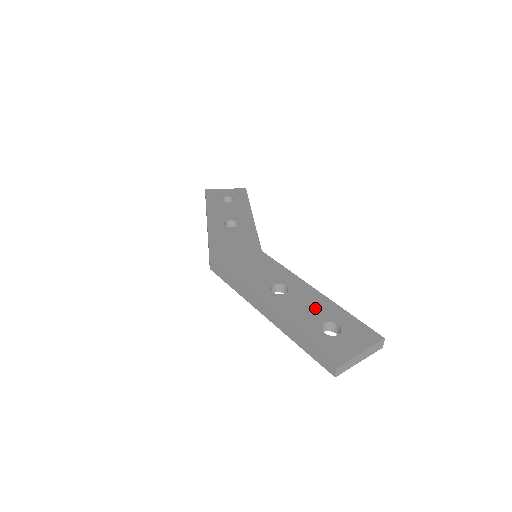
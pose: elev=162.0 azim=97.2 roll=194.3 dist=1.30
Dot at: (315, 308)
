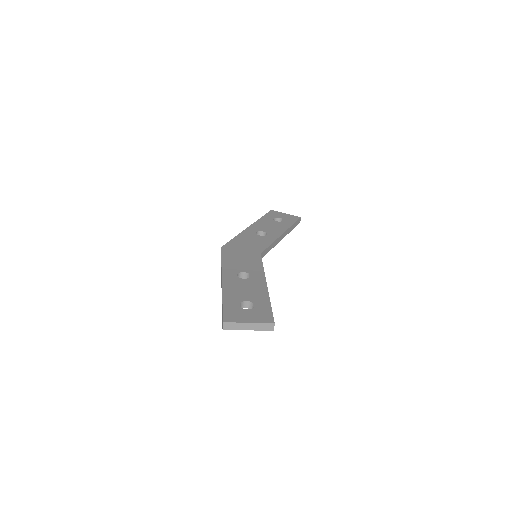
Dot at: (252, 292)
